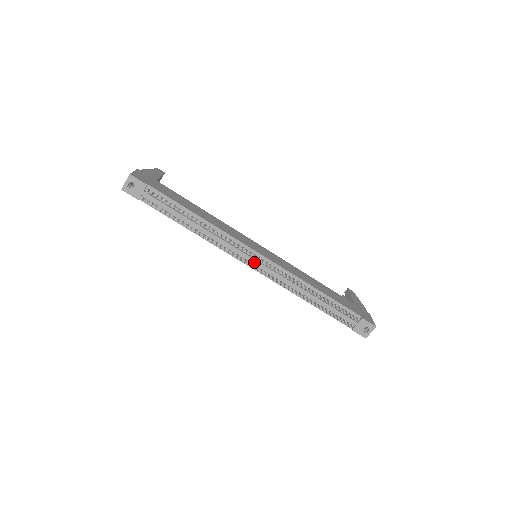
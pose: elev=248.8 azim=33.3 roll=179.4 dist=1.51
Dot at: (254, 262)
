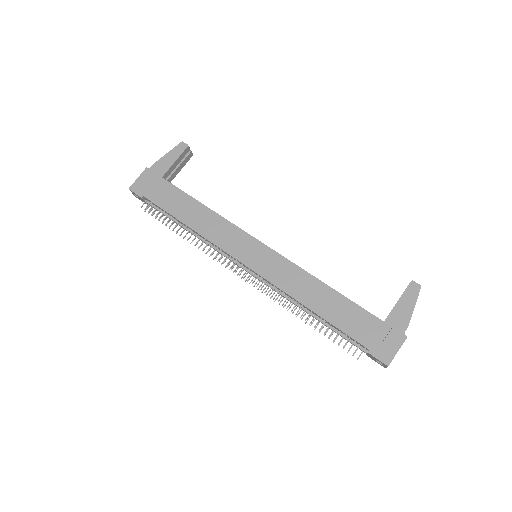
Dot at: occluded
